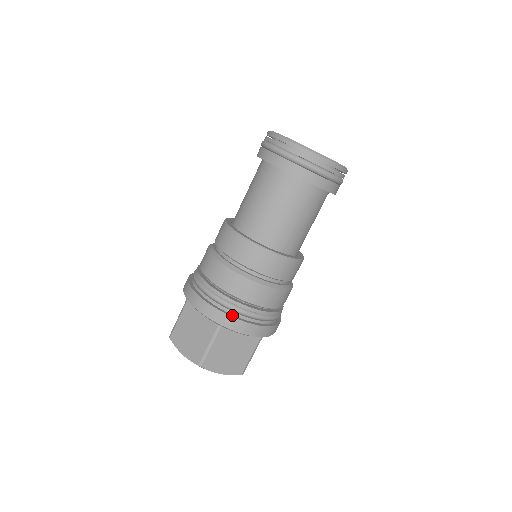
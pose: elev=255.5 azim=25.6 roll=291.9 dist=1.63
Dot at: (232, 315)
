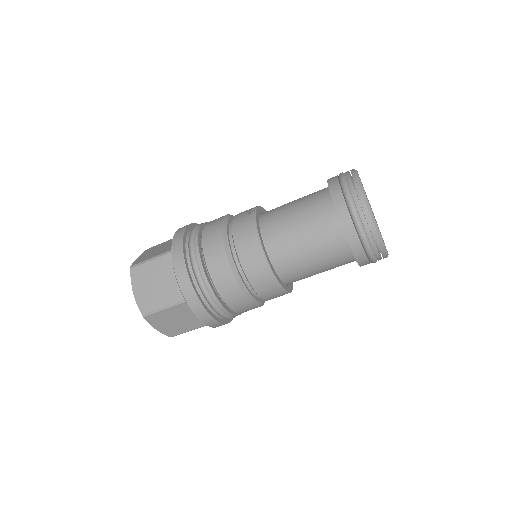
Dot at: (228, 320)
